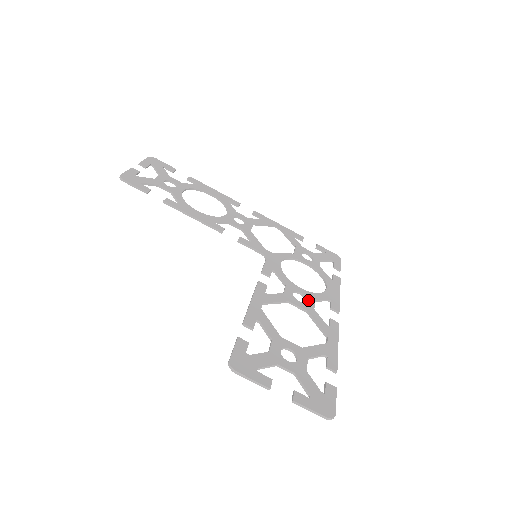
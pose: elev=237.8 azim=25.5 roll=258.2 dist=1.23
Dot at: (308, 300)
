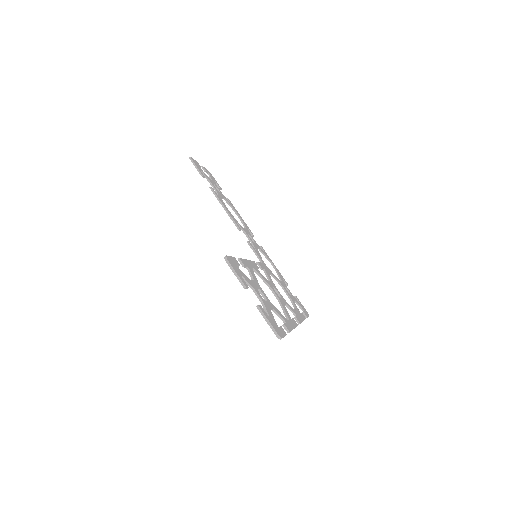
Dot at: (282, 299)
